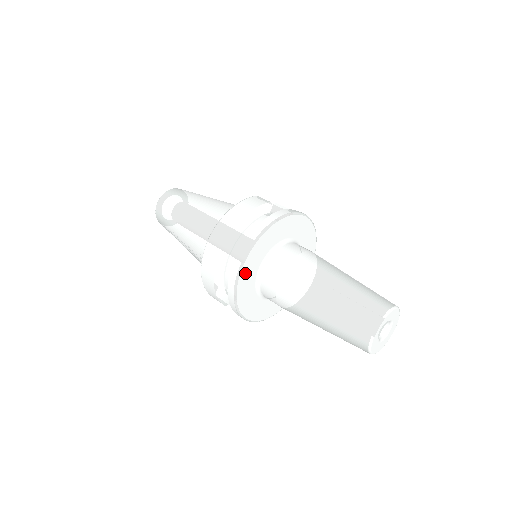
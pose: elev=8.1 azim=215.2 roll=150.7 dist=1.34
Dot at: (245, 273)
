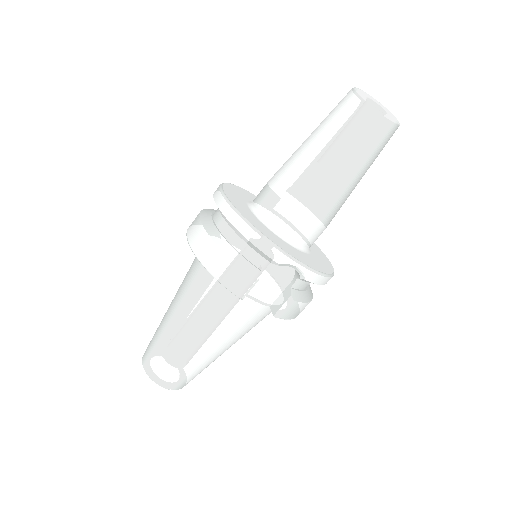
Dot at: (233, 201)
